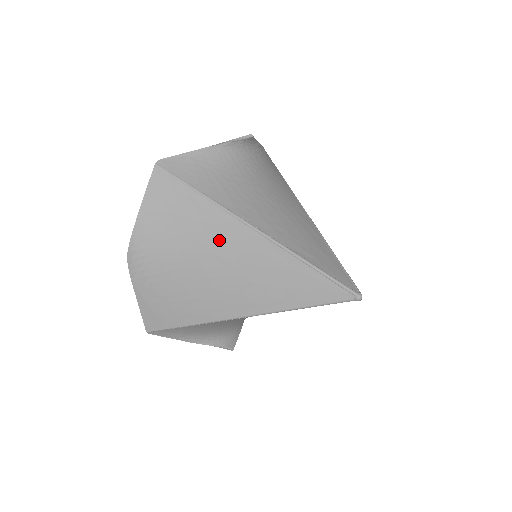
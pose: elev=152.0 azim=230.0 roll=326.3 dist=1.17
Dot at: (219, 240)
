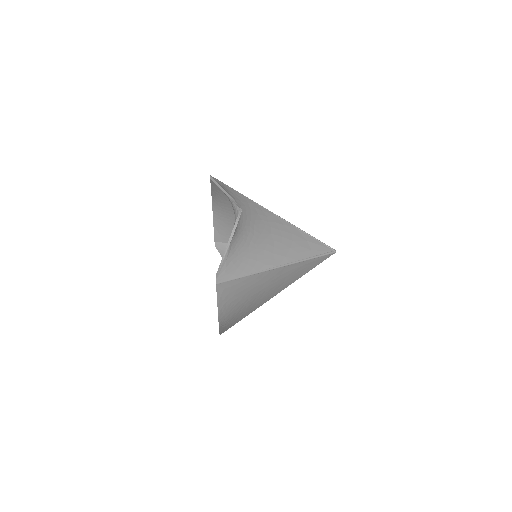
Dot at: (263, 284)
